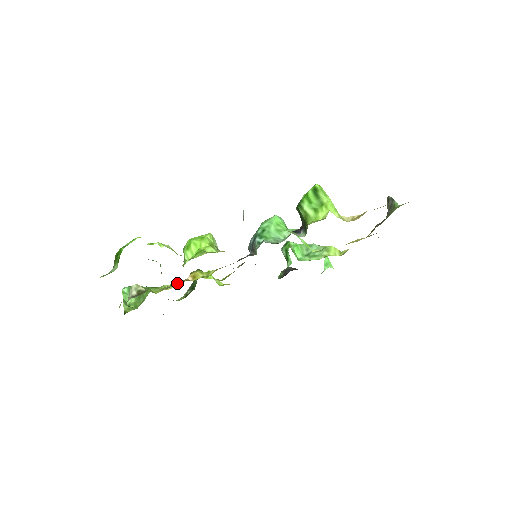
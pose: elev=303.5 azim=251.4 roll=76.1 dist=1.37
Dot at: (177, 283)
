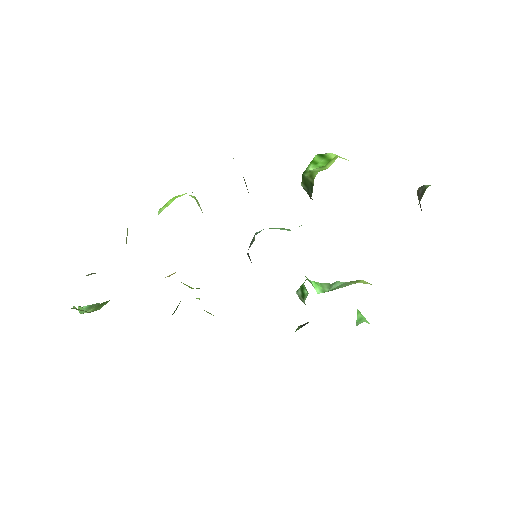
Dot at: occluded
